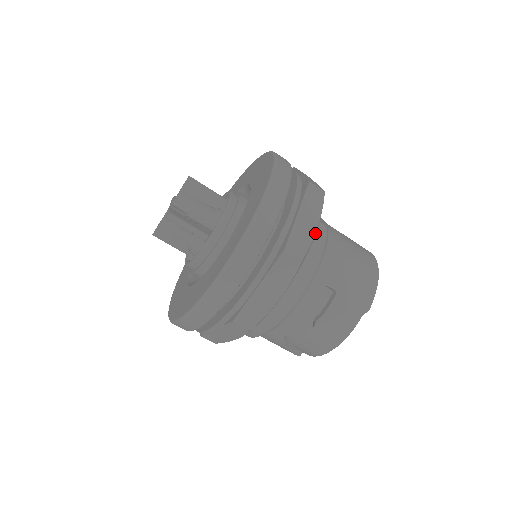
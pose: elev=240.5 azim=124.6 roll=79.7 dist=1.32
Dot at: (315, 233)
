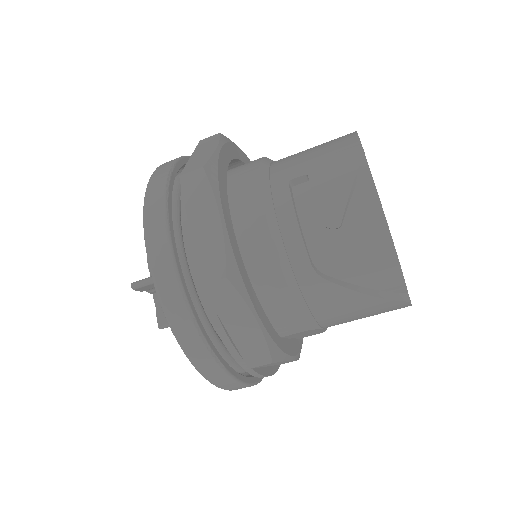
Dot at: (215, 150)
